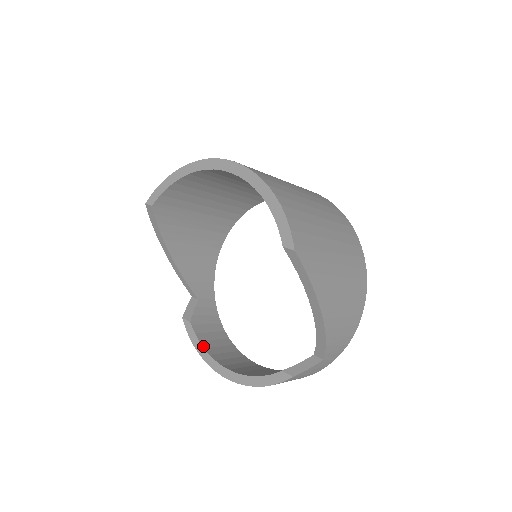
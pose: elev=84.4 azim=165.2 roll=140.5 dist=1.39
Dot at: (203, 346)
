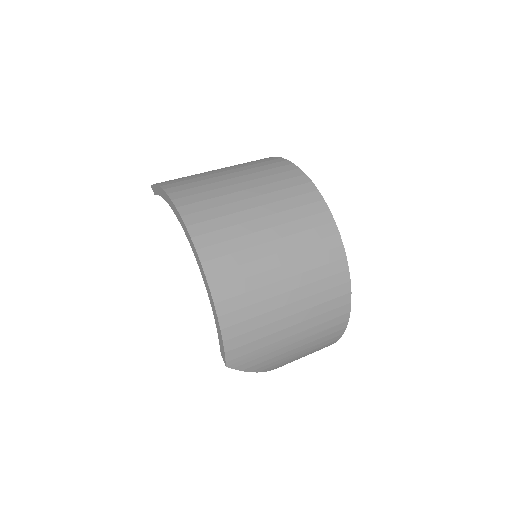
Dot at: occluded
